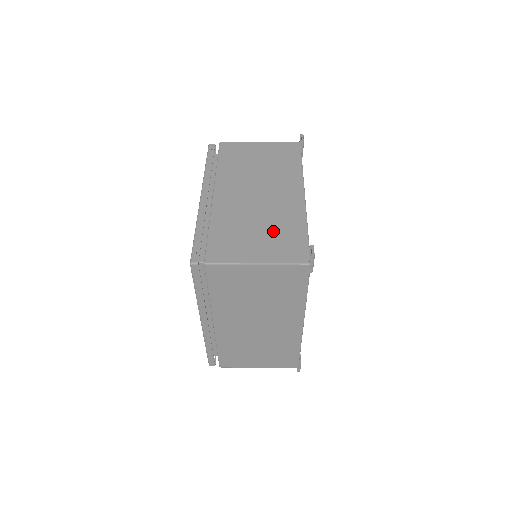
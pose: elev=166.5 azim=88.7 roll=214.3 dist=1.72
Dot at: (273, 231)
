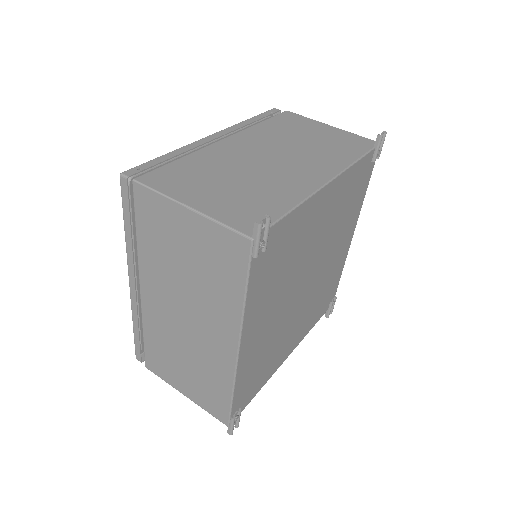
Dot at: (248, 191)
